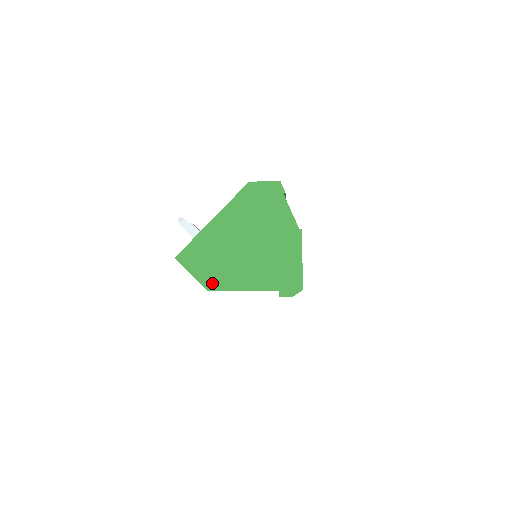
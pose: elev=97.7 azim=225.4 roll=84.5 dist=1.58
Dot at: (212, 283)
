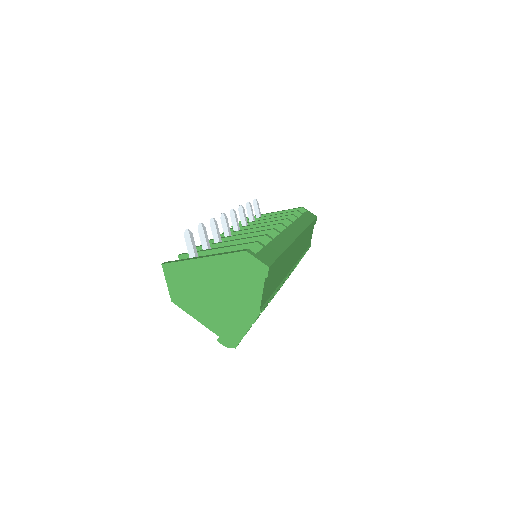
Dot at: (178, 299)
